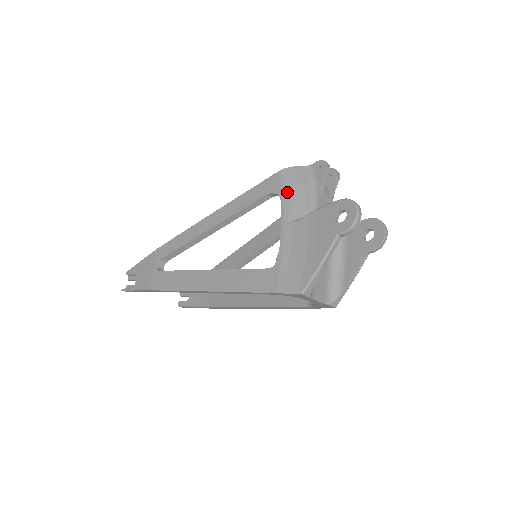
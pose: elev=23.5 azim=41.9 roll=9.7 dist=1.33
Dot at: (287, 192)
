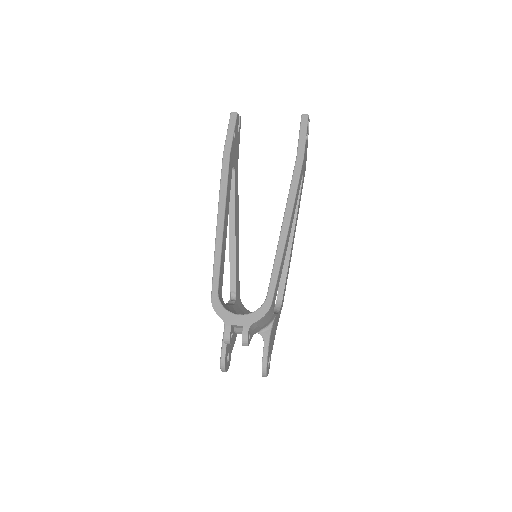
Dot at: occluded
